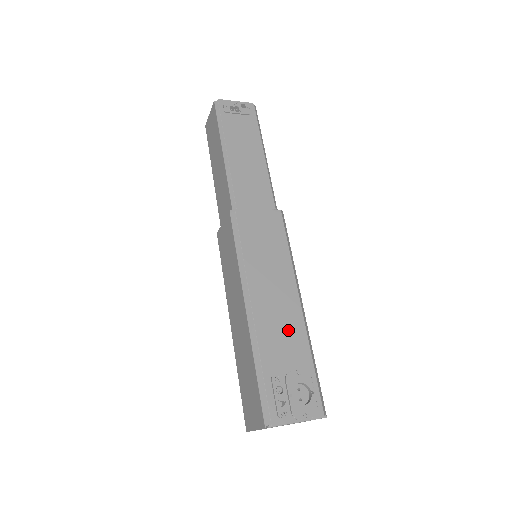
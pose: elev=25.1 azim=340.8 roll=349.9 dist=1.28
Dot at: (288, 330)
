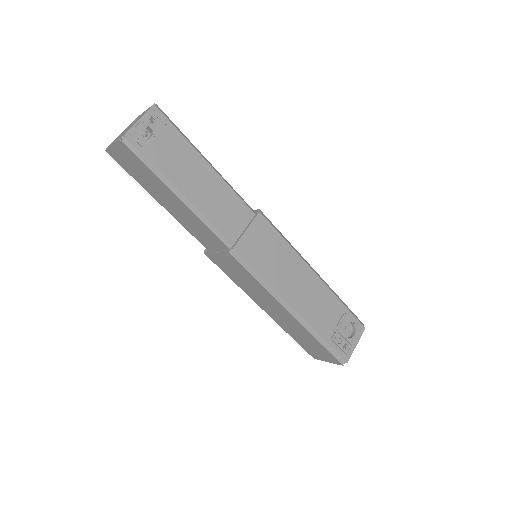
Dot at: (321, 301)
